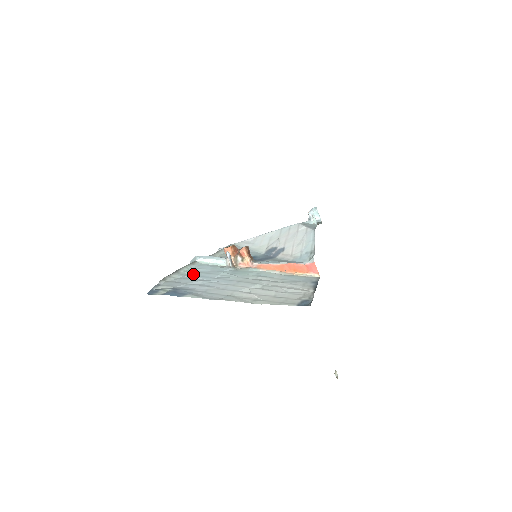
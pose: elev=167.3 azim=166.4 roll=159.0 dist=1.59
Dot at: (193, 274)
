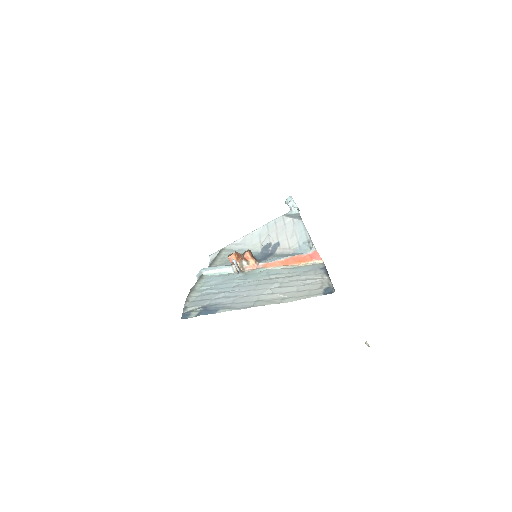
Dot at: (210, 288)
